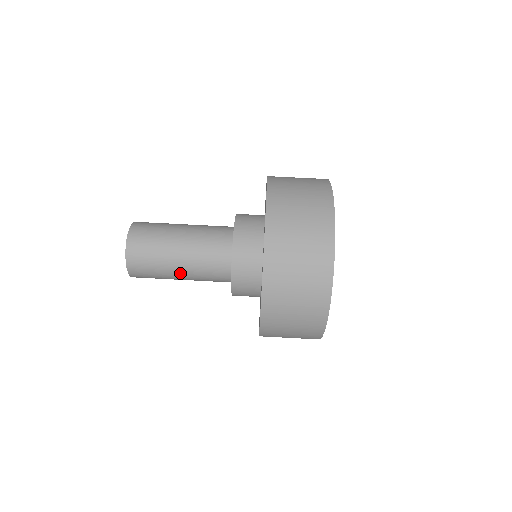
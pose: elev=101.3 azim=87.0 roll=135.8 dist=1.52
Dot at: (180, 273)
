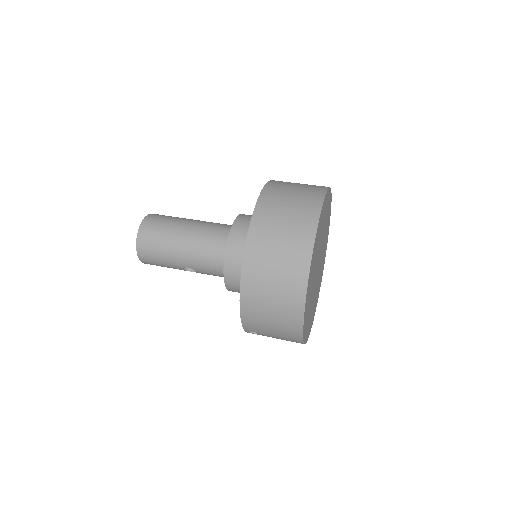
Dot at: (183, 241)
